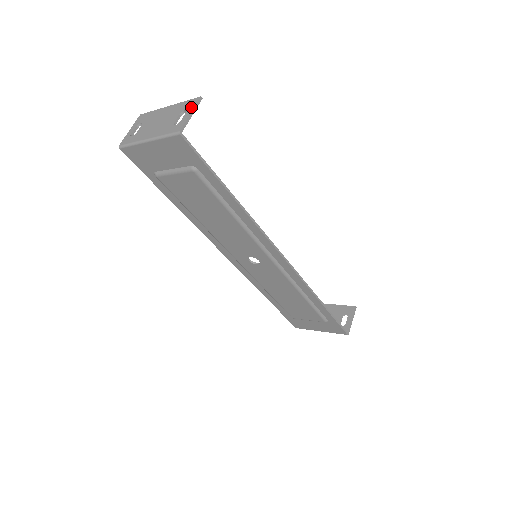
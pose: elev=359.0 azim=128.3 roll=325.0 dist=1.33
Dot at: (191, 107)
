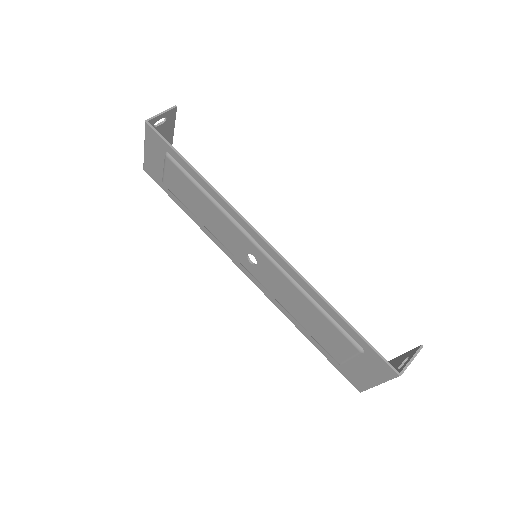
Dot at: (166, 112)
